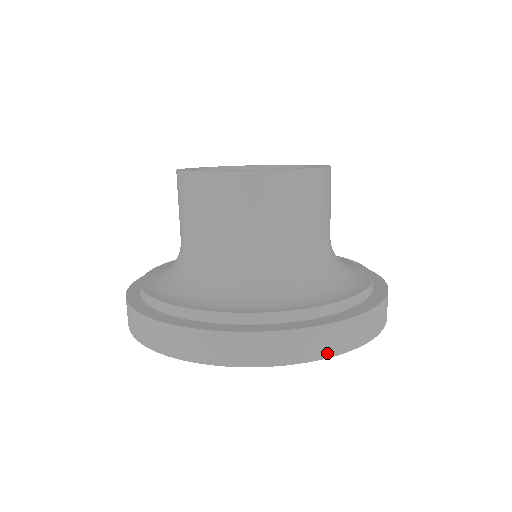
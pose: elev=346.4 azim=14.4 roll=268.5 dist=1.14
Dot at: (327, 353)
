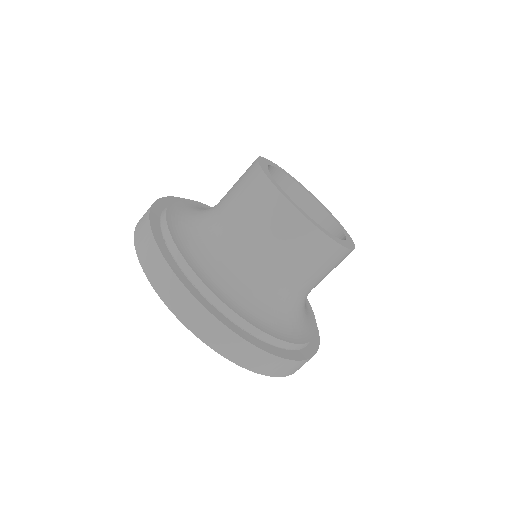
Dot at: occluded
